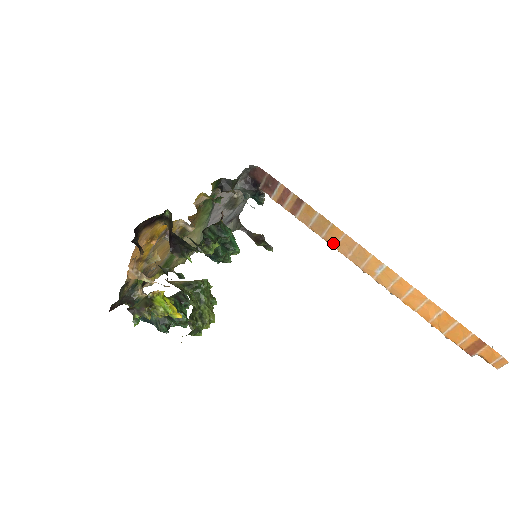
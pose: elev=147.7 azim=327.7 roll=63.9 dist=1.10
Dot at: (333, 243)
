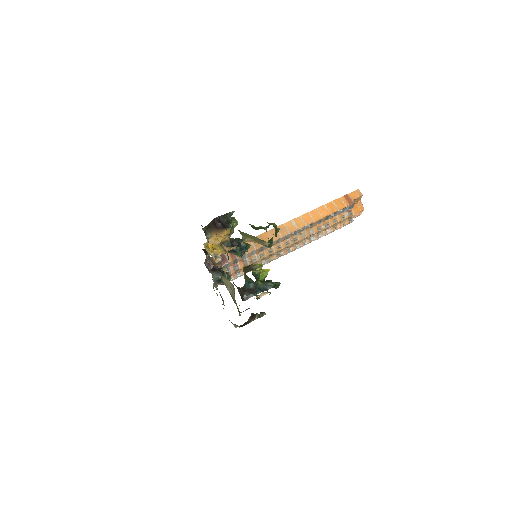
Dot at: occluded
